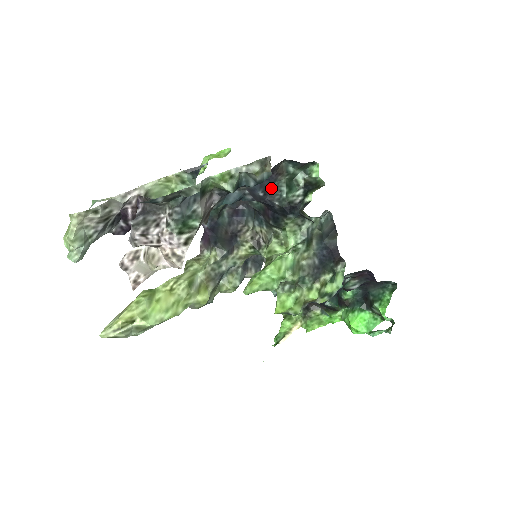
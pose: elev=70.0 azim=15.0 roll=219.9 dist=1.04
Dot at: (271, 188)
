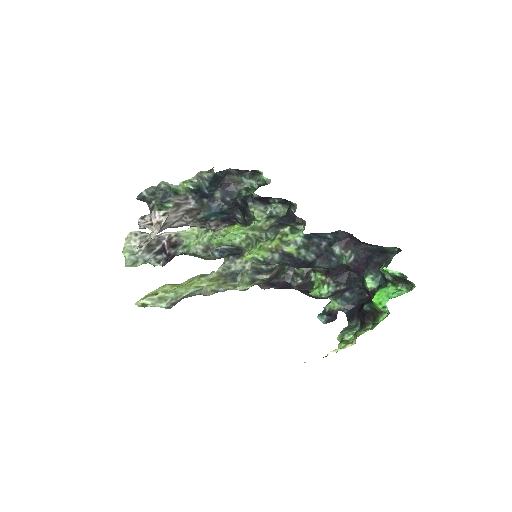
Dot at: (236, 195)
